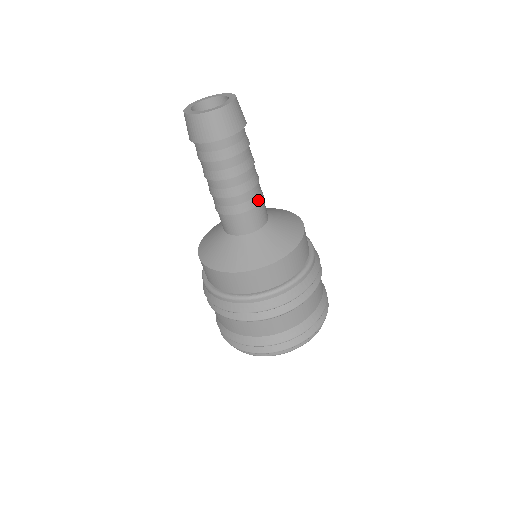
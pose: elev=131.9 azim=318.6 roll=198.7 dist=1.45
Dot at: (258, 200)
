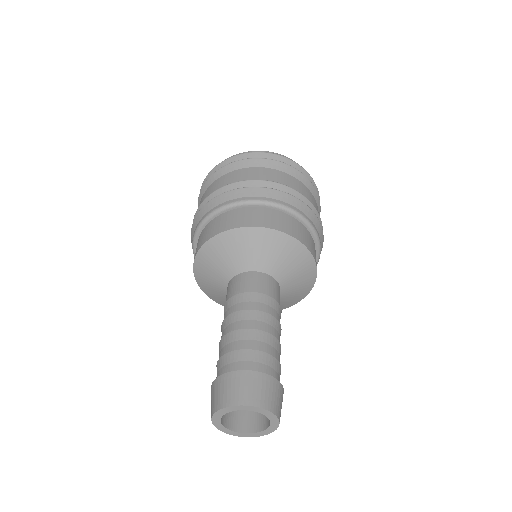
Dot at: occluded
